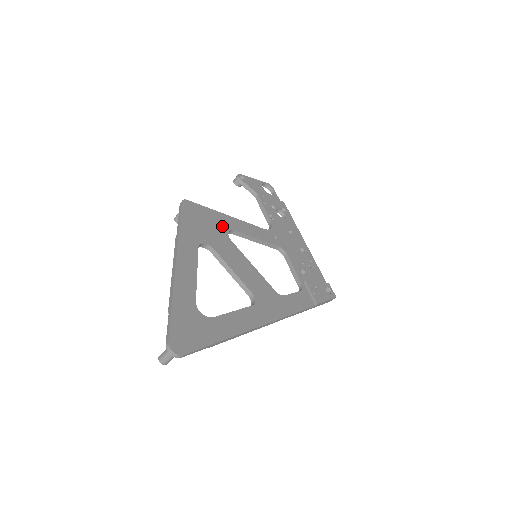
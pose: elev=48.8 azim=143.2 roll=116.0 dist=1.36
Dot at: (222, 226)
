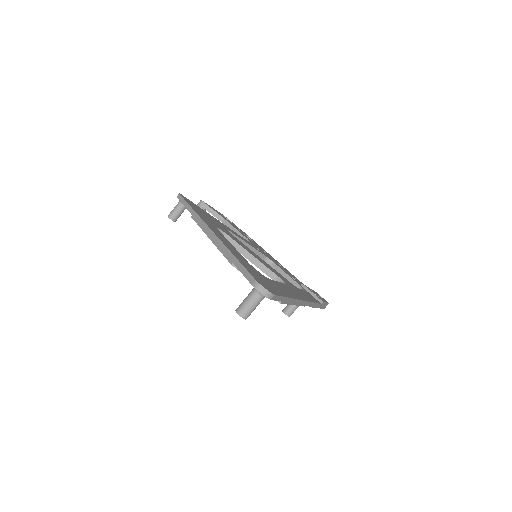
Dot at: (220, 224)
